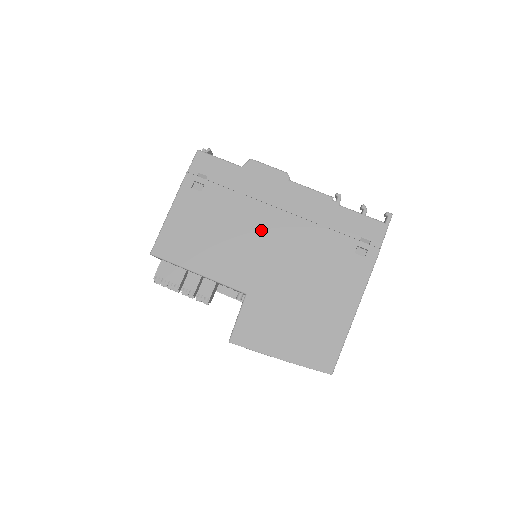
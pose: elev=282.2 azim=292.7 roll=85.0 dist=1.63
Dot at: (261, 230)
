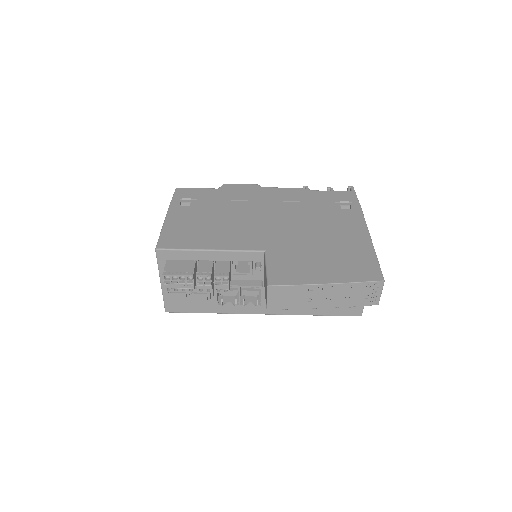
Dot at: (255, 214)
